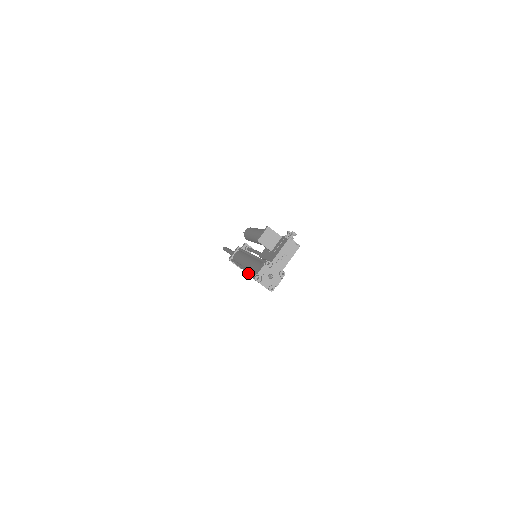
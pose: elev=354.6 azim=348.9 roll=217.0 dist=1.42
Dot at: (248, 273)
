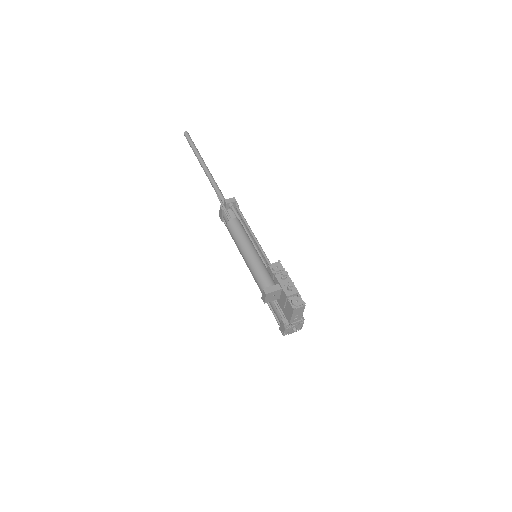
Dot at: occluded
